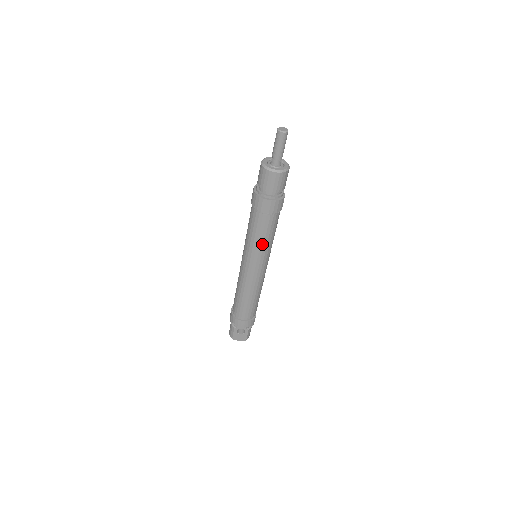
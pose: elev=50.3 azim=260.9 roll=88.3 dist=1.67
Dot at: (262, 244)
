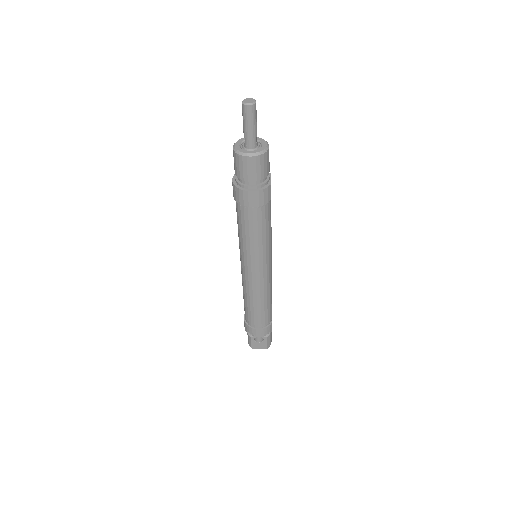
Dot at: (256, 243)
